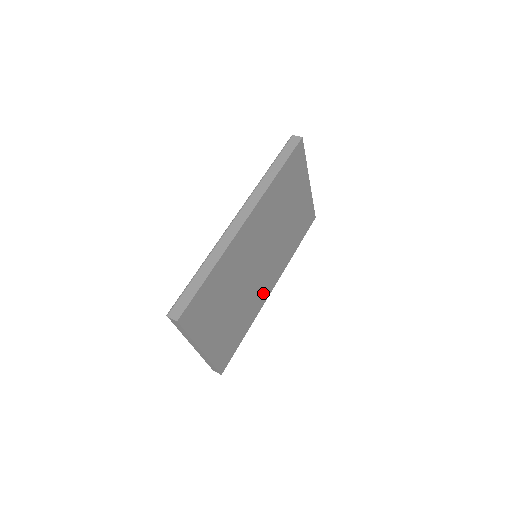
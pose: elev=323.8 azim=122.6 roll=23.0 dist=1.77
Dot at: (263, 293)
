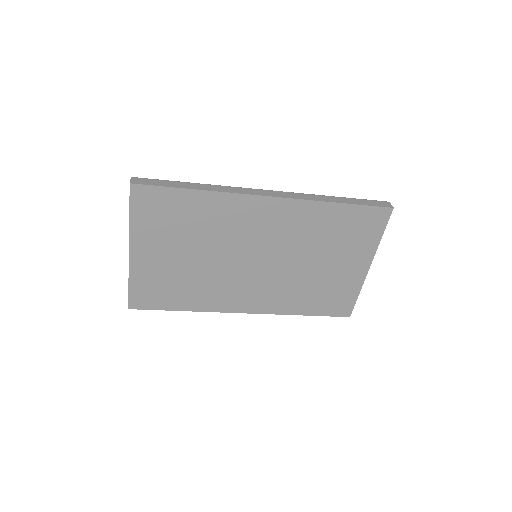
Dot at: (232, 300)
